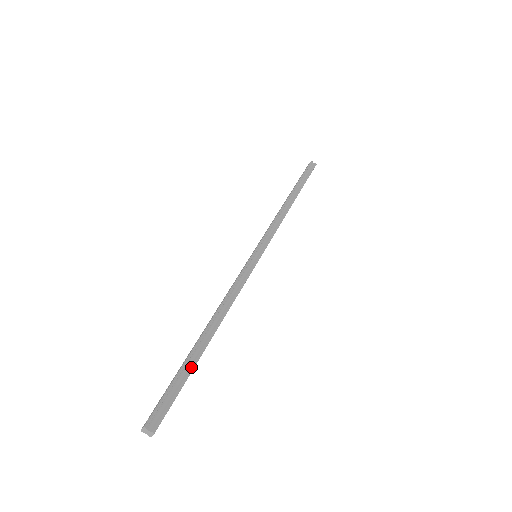
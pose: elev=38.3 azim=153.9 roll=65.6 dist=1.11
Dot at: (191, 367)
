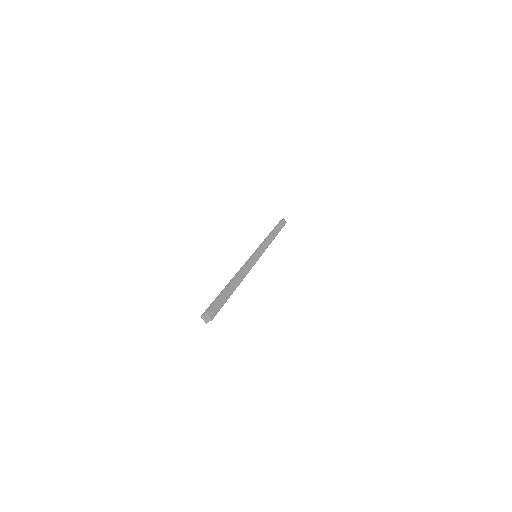
Dot at: (223, 292)
